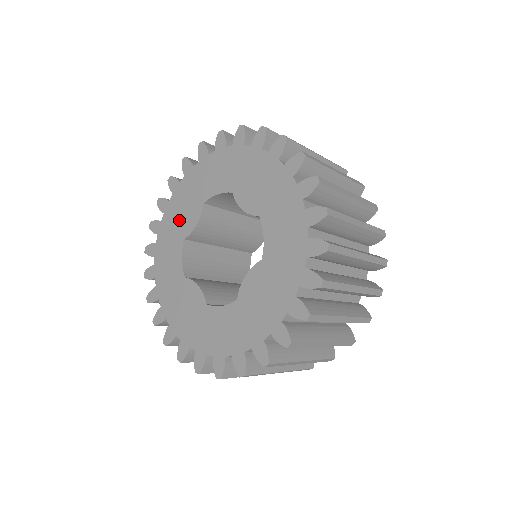
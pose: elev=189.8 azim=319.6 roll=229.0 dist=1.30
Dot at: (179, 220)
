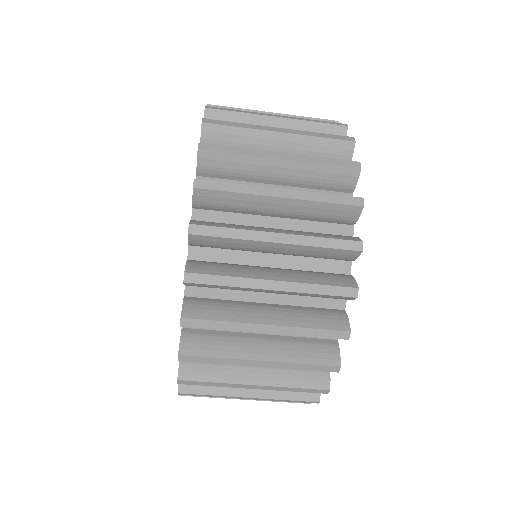
Dot at: occluded
